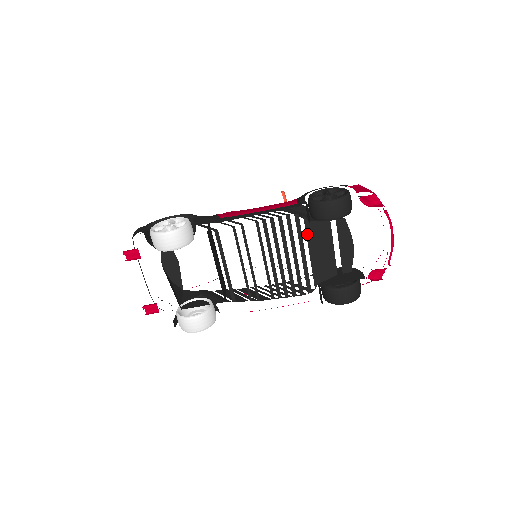
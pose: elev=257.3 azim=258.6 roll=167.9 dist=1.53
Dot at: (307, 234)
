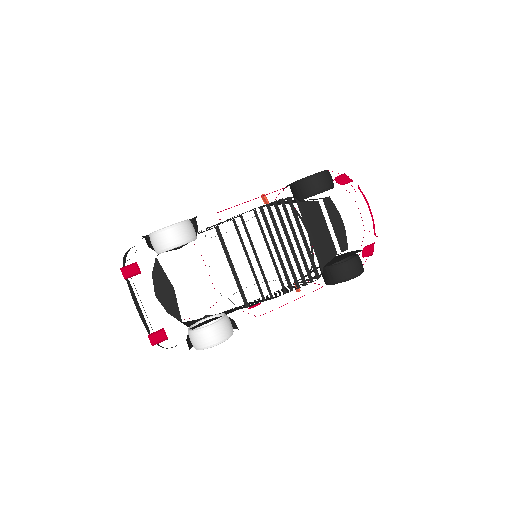
Dot at: (302, 216)
